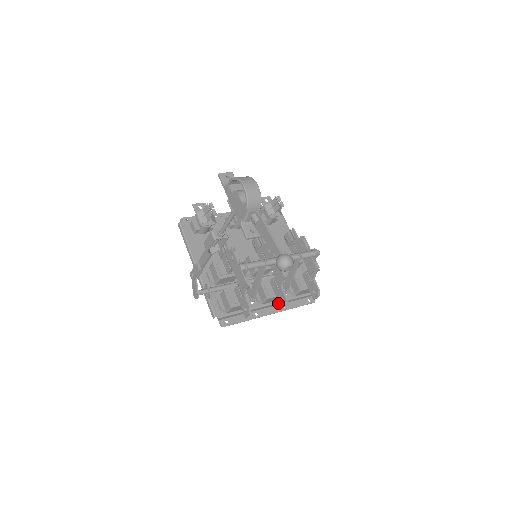
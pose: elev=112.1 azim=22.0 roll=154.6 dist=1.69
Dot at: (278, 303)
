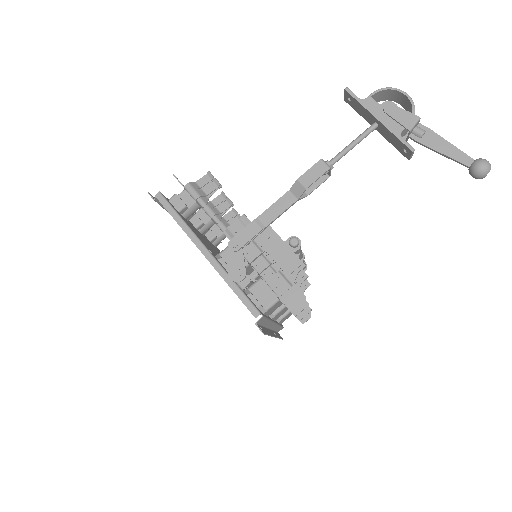
Dot at: (275, 325)
